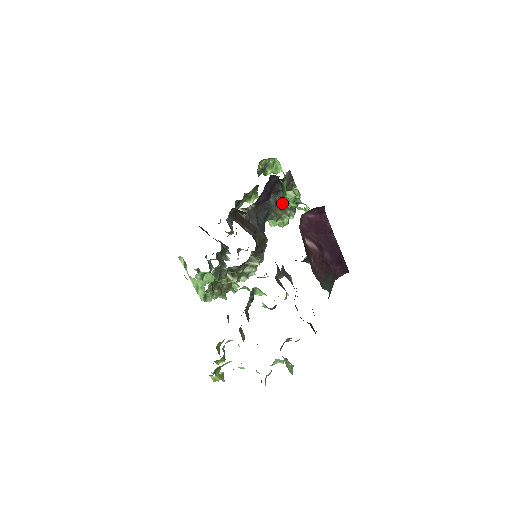
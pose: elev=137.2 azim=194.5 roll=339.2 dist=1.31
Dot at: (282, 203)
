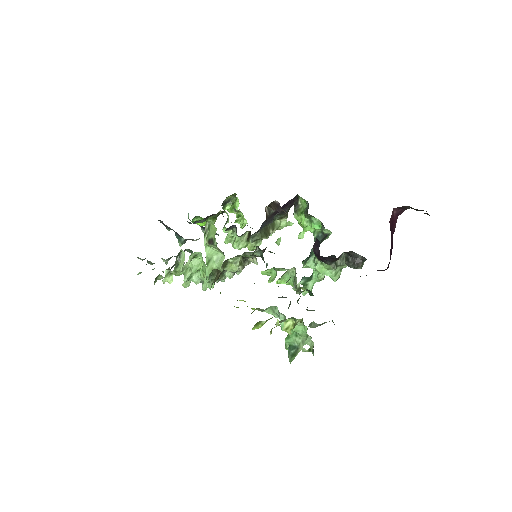
Dot at: (269, 227)
